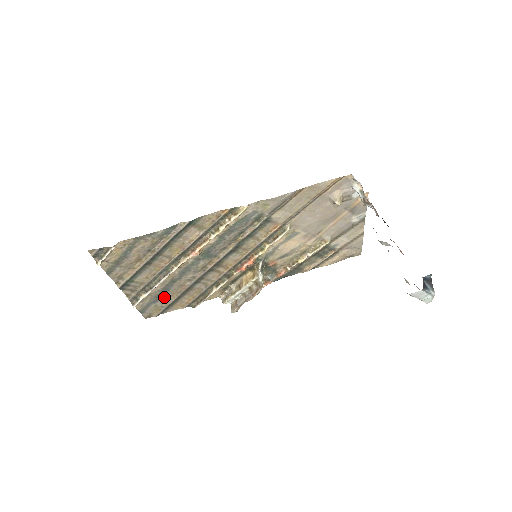
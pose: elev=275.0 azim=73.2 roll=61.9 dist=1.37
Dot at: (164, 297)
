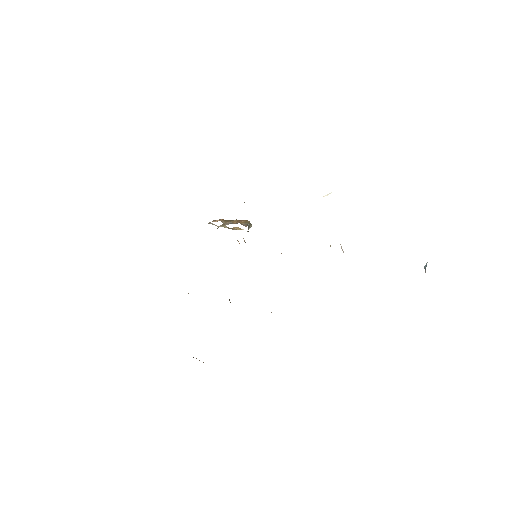
Dot at: occluded
